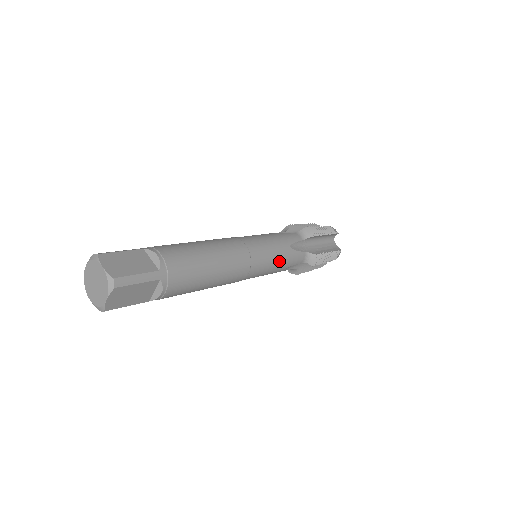
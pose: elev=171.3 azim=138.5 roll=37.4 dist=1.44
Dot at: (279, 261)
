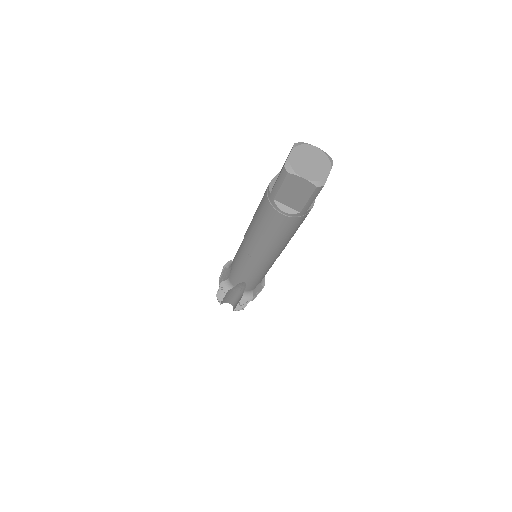
Dot at: occluded
